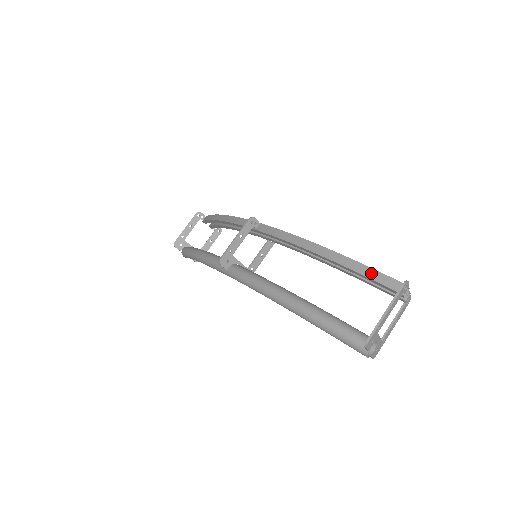
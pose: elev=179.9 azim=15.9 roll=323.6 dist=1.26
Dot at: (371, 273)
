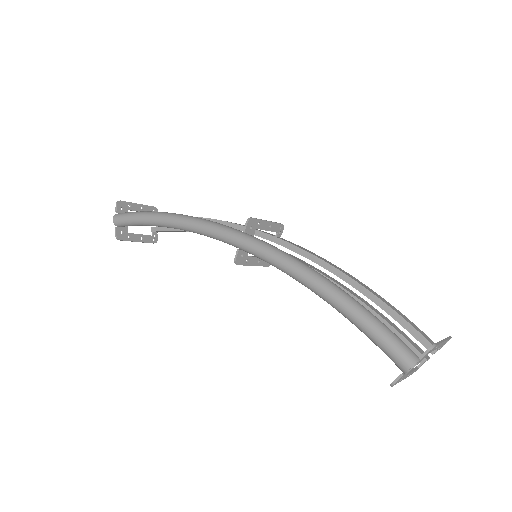
Dot at: (408, 320)
